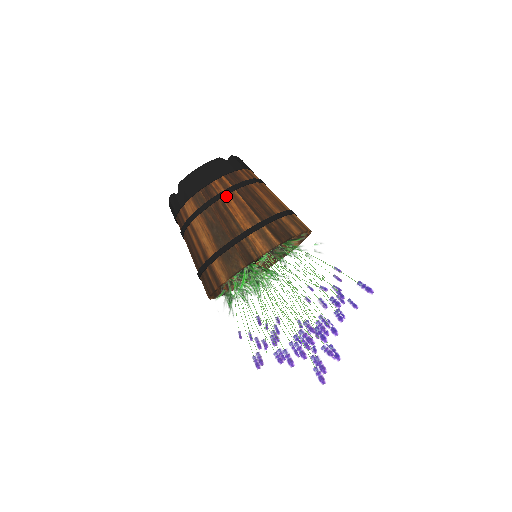
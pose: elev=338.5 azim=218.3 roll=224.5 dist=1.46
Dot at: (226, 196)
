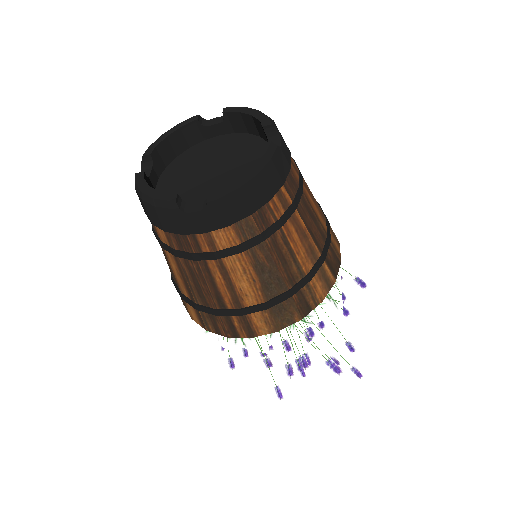
Dot at: (287, 222)
